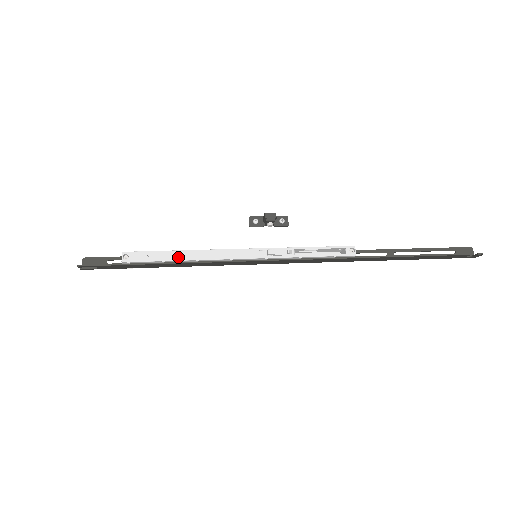
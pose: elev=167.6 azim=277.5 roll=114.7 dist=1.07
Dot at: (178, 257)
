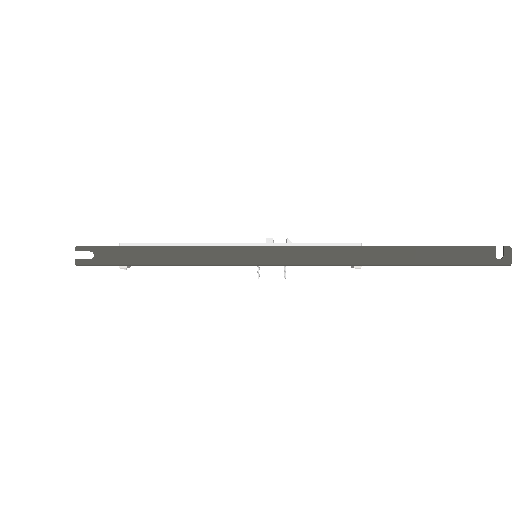
Dot at: (176, 243)
